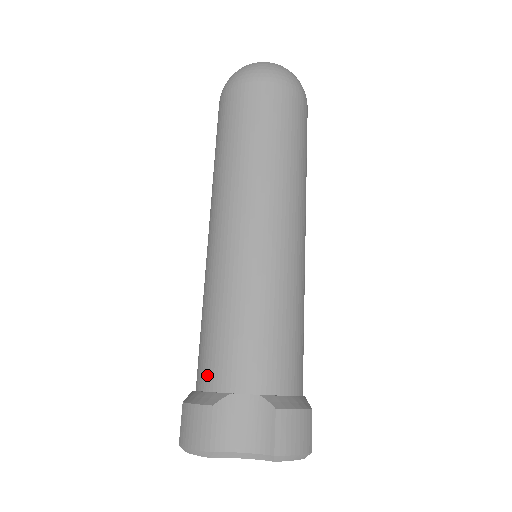
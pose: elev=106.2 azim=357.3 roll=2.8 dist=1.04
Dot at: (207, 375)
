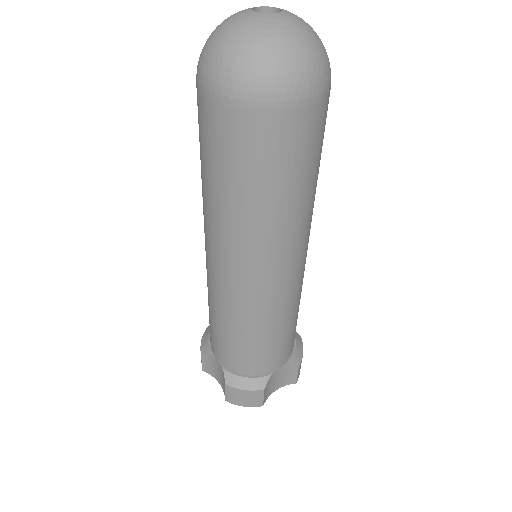
Dot at: occluded
